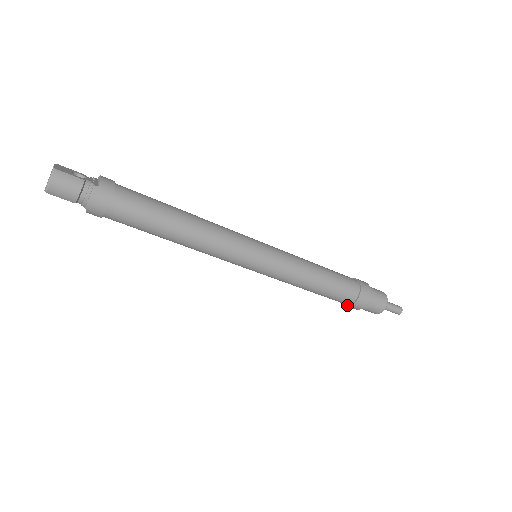
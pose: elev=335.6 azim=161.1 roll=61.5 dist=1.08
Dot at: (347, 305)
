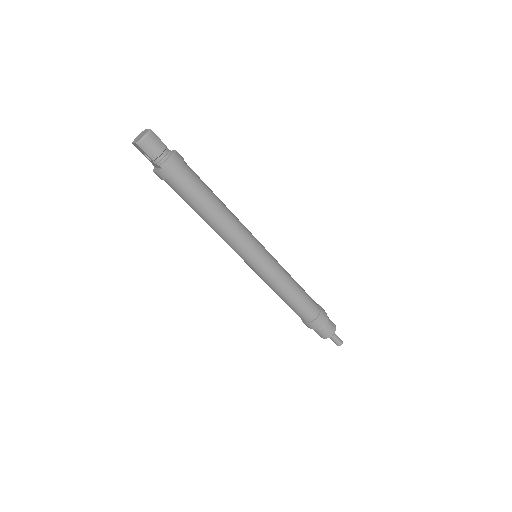
Dot at: (307, 322)
